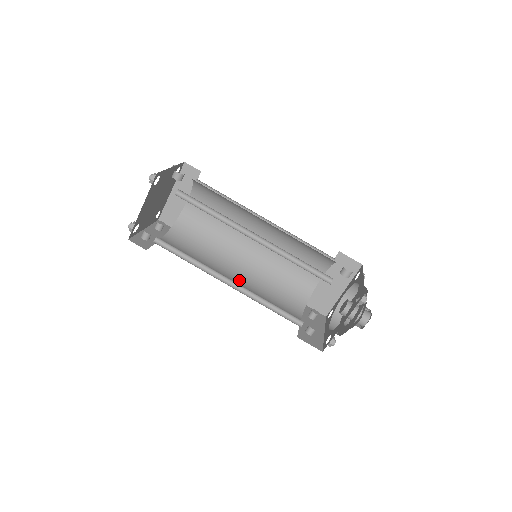
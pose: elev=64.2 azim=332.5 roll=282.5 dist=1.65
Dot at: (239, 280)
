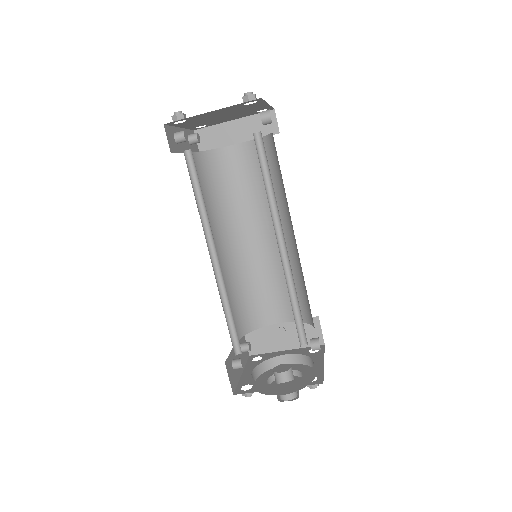
Dot at: occluded
